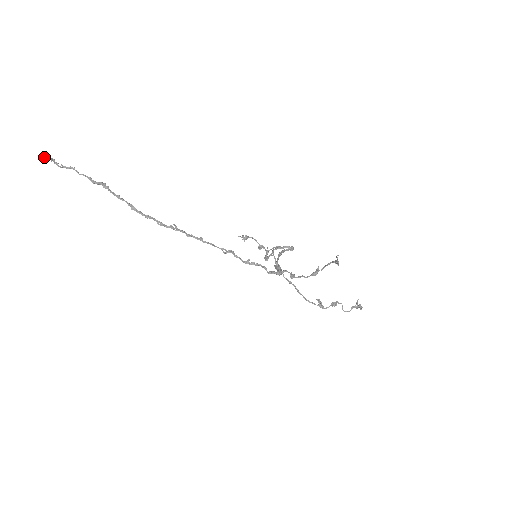
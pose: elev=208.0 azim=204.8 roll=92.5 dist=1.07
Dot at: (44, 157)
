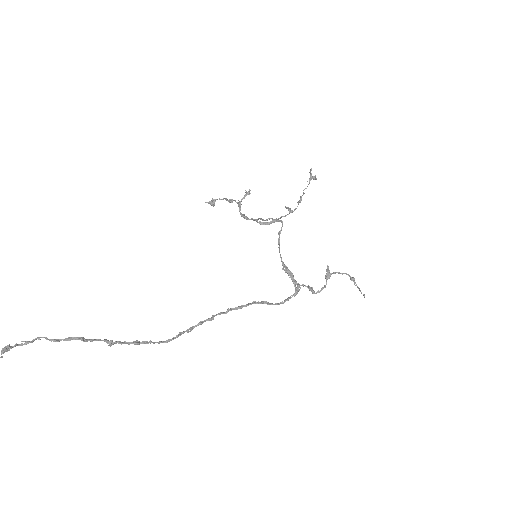
Dot at: occluded
